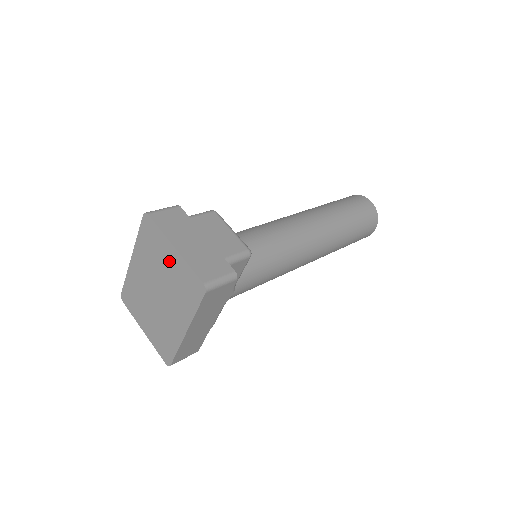
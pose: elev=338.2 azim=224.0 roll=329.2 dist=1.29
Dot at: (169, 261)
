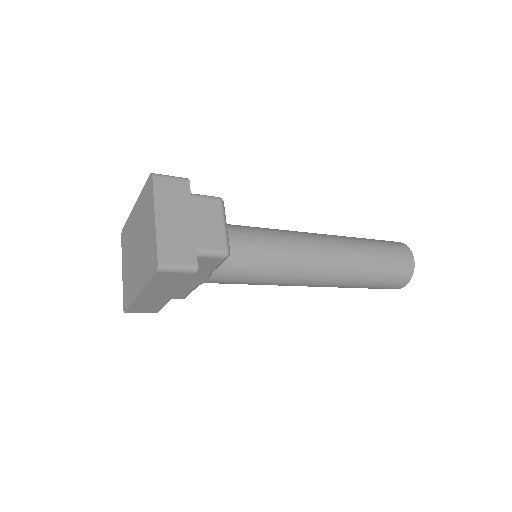
Dot at: (149, 226)
